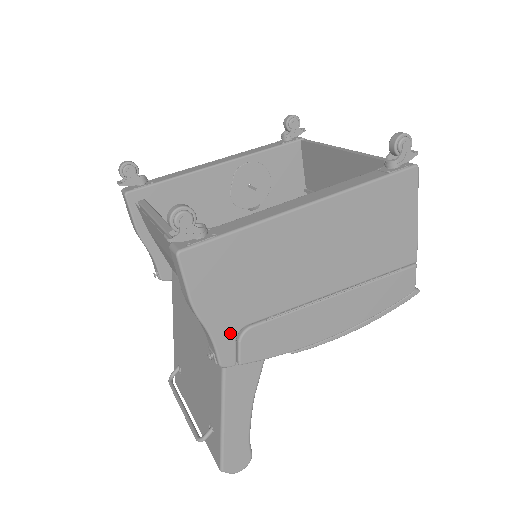
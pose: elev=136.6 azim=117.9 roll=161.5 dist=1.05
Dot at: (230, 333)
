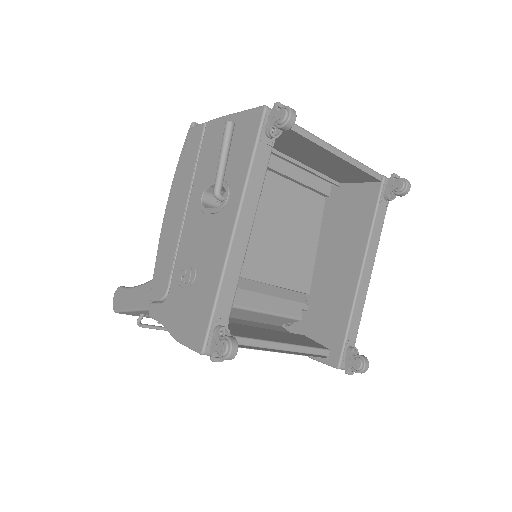
Dot at: occluded
